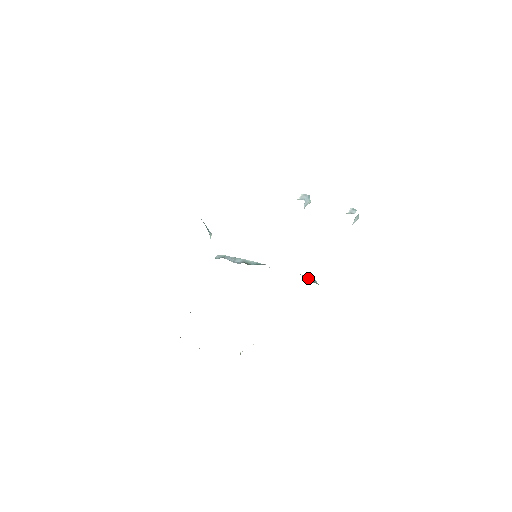
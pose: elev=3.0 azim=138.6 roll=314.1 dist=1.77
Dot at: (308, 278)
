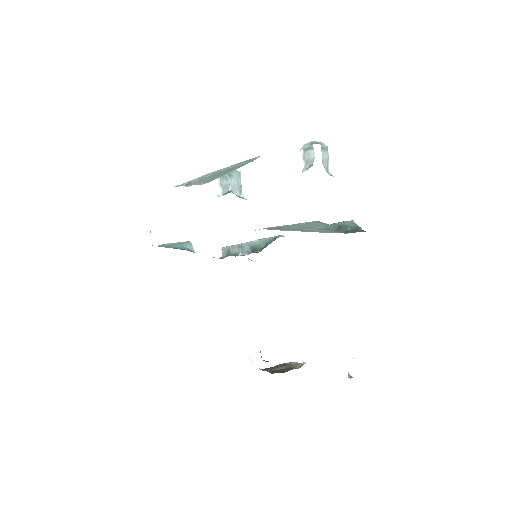
Dot at: (339, 226)
